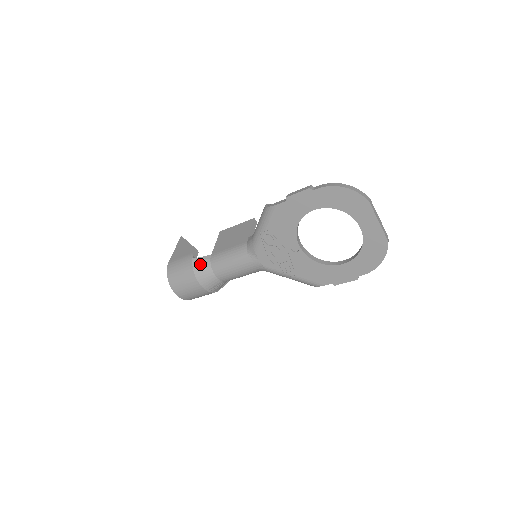
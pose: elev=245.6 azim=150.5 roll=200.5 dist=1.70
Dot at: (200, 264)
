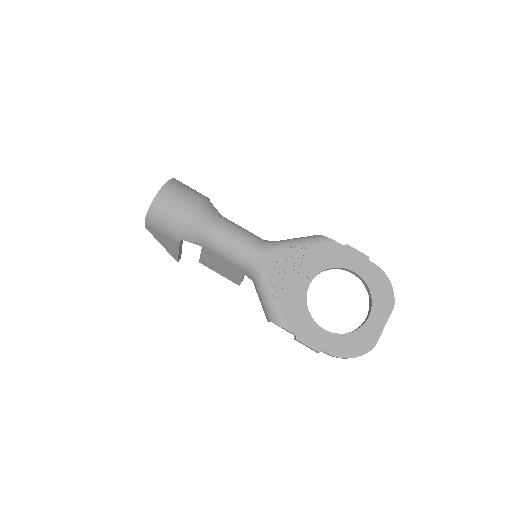
Dot at: (211, 207)
